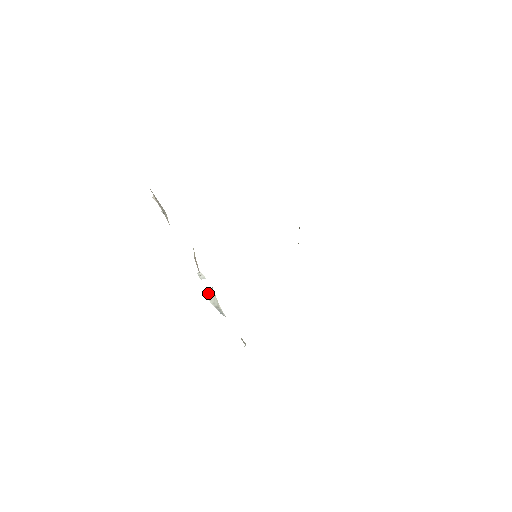
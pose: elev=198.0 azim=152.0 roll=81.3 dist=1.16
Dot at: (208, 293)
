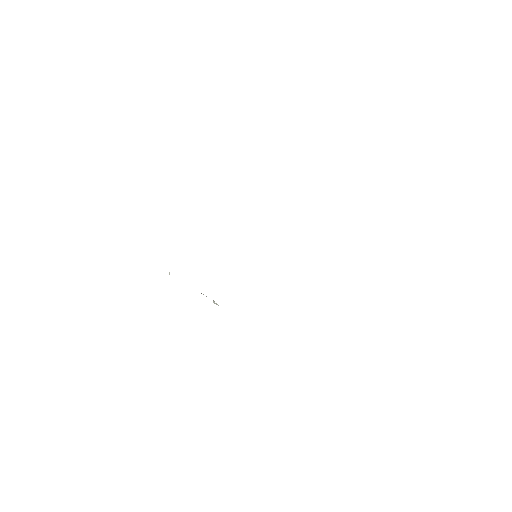
Dot at: (214, 302)
